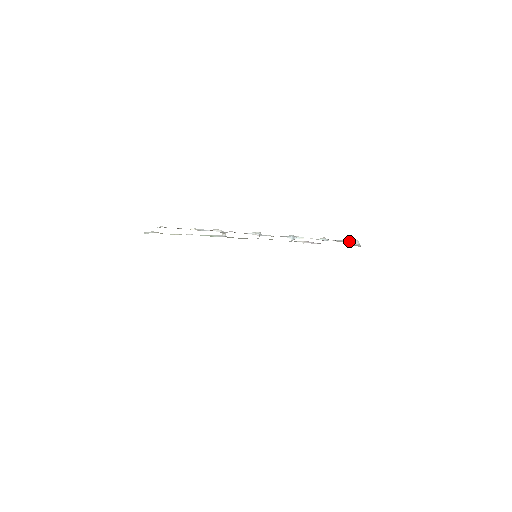
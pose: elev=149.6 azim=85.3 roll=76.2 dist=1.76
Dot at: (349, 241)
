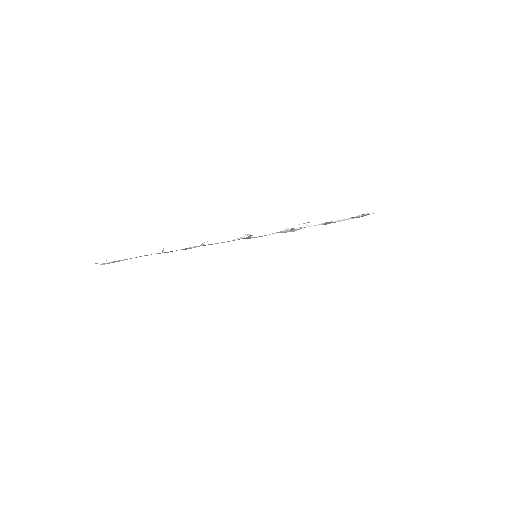
Dot at: occluded
